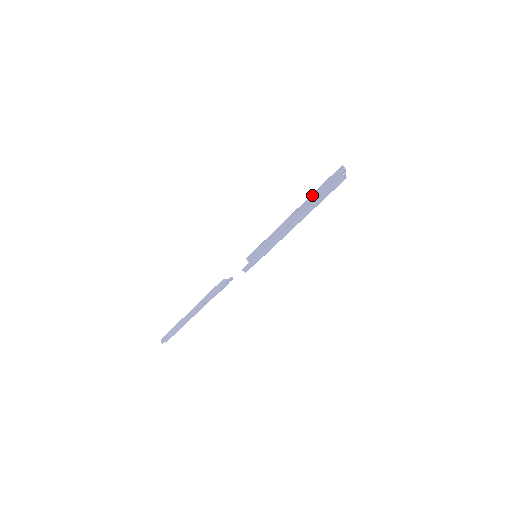
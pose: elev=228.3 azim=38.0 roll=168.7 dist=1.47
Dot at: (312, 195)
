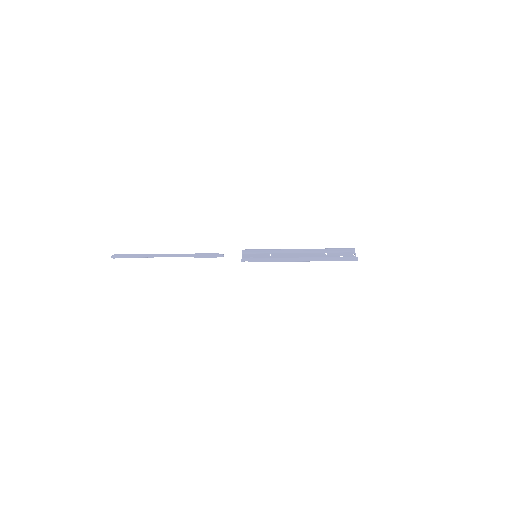
Dot at: (323, 249)
